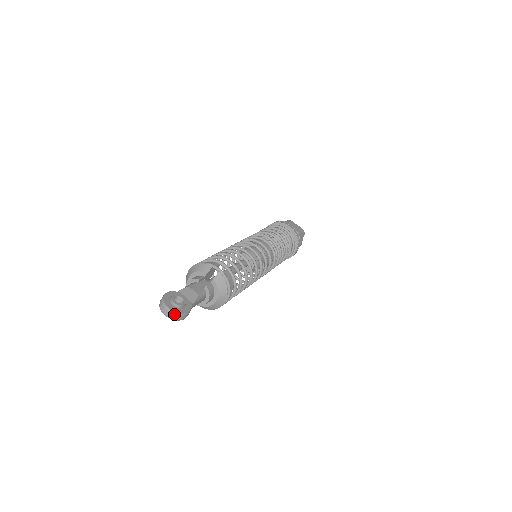
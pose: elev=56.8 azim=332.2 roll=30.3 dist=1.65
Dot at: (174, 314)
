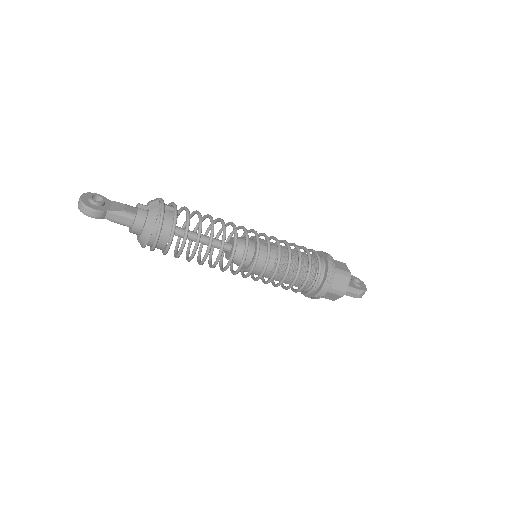
Dot at: (80, 203)
